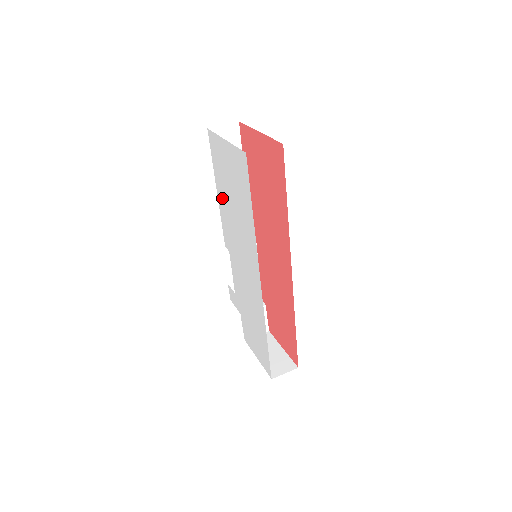
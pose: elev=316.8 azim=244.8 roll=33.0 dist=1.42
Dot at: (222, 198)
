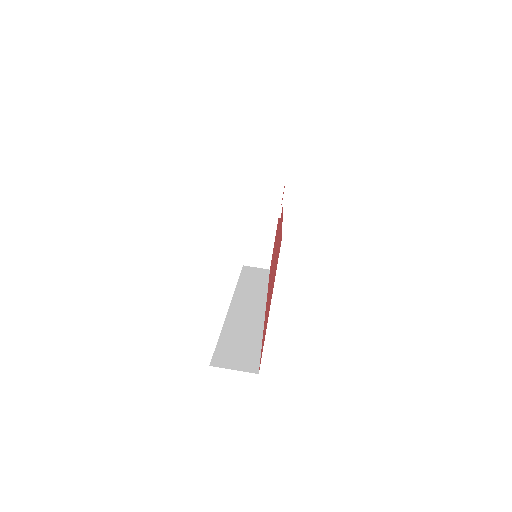
Dot at: occluded
